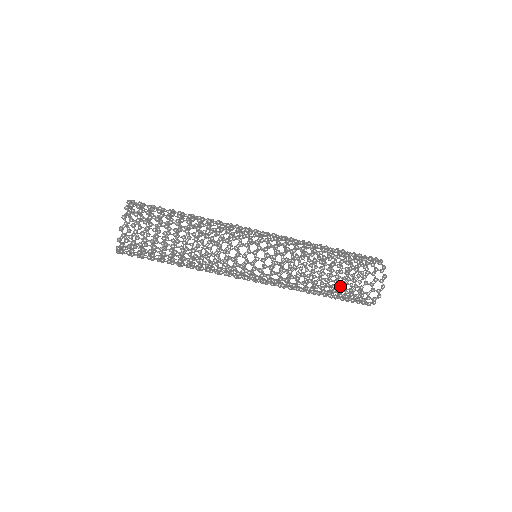
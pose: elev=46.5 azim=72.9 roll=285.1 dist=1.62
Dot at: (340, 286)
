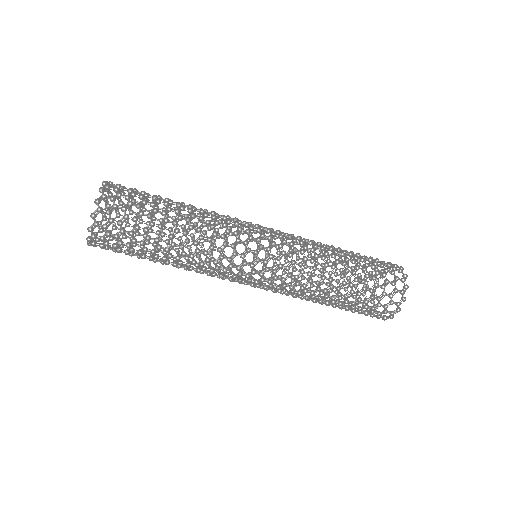
Dot at: occluded
